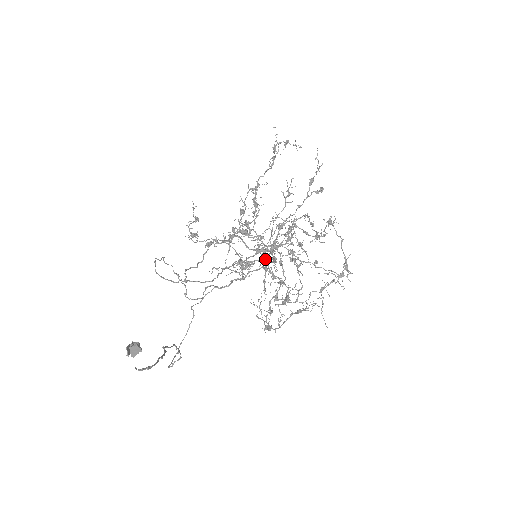
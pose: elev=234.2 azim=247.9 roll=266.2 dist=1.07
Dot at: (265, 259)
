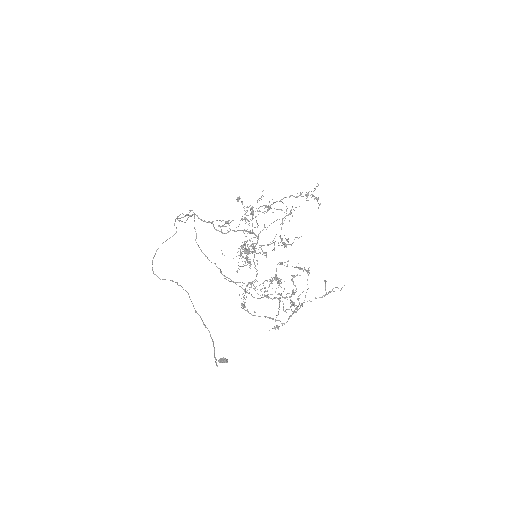
Dot at: (254, 248)
